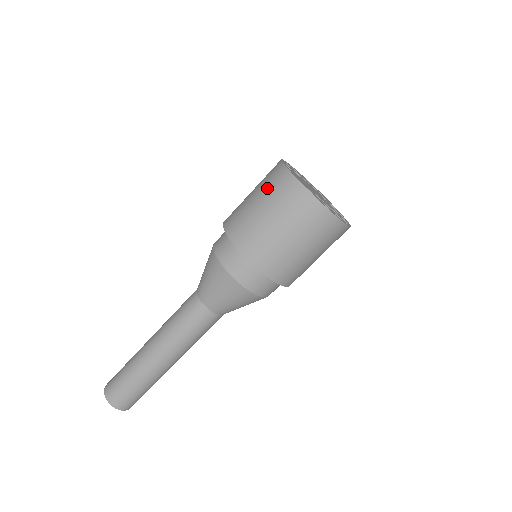
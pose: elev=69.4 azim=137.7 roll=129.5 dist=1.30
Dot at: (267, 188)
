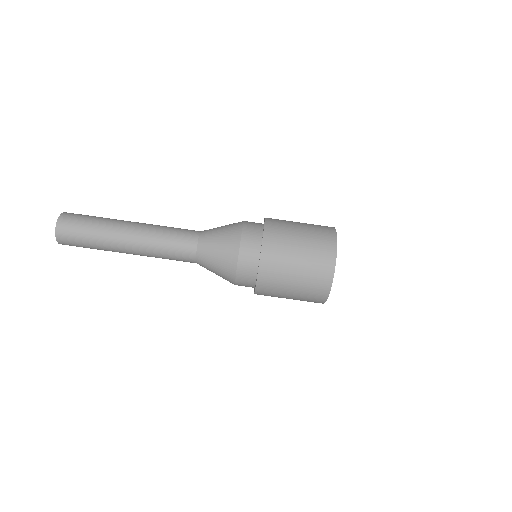
Dot at: (315, 234)
